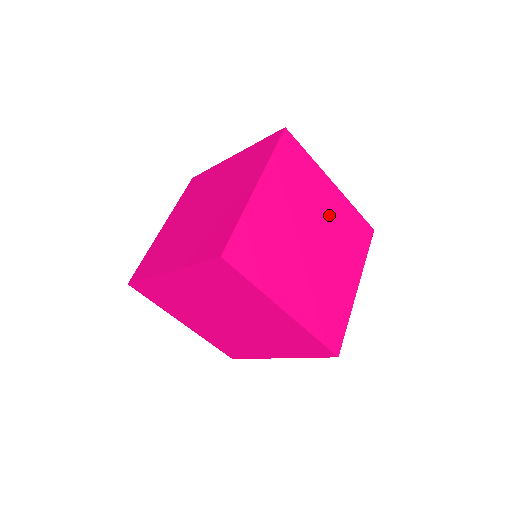
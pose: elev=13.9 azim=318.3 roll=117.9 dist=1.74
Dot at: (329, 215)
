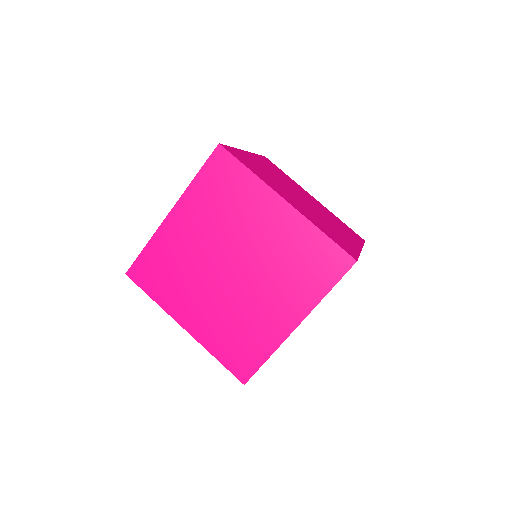
Dot at: (316, 204)
